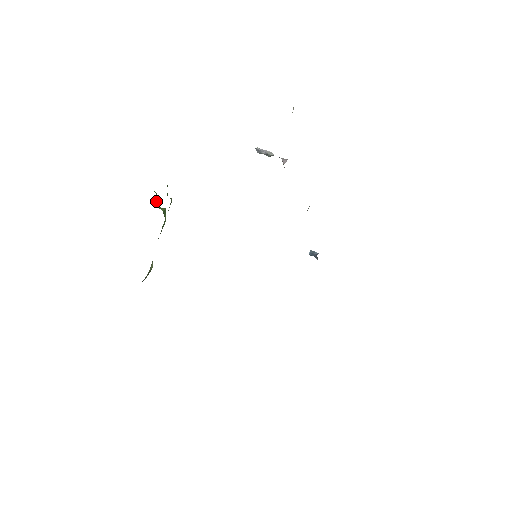
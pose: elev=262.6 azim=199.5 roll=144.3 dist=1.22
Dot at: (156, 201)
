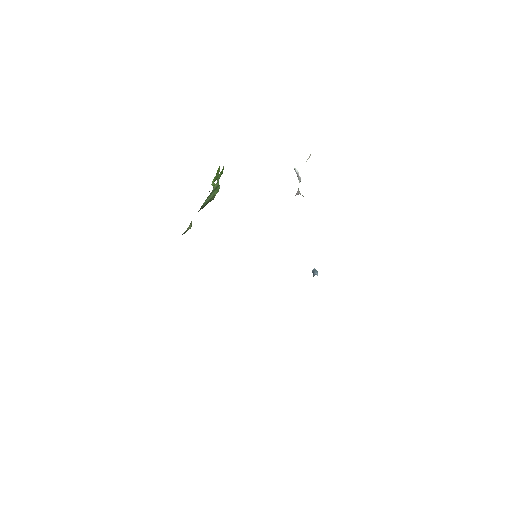
Dot at: (214, 178)
